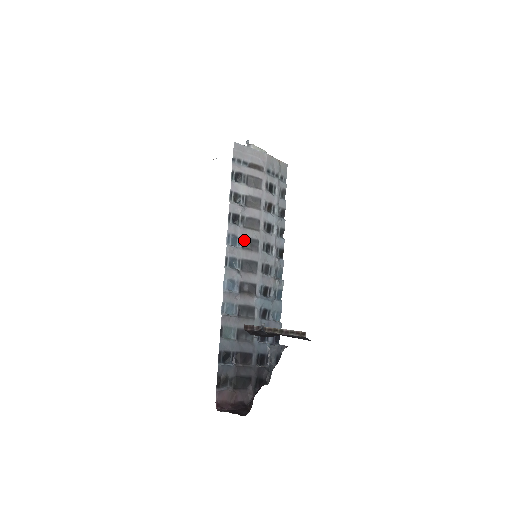
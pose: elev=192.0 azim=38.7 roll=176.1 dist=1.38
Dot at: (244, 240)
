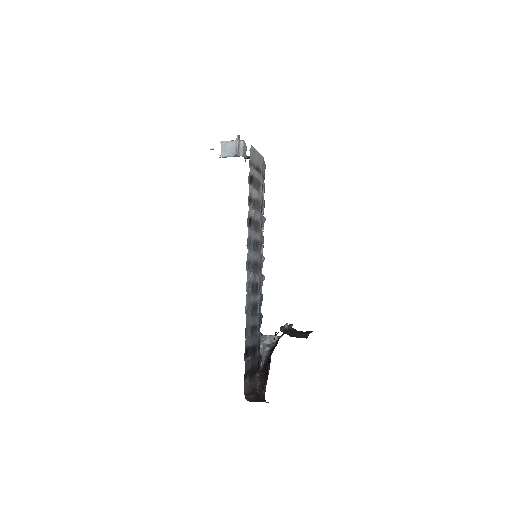
Dot at: (254, 242)
